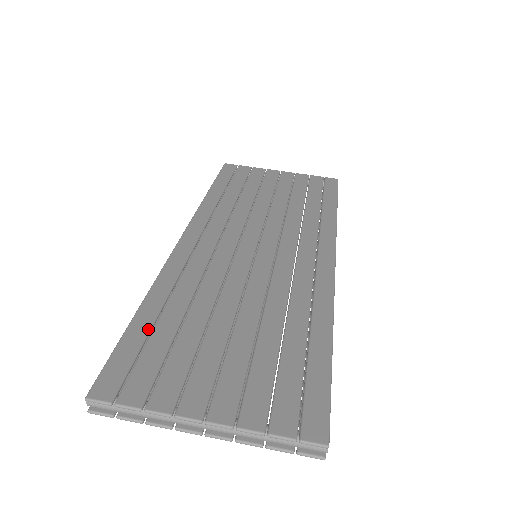
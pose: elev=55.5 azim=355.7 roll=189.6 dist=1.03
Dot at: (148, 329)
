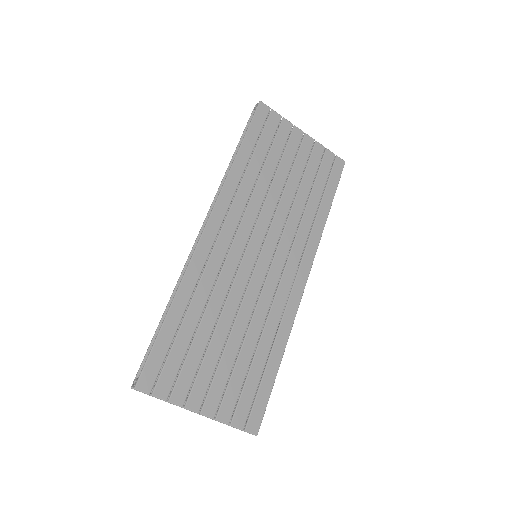
Dot at: (174, 333)
